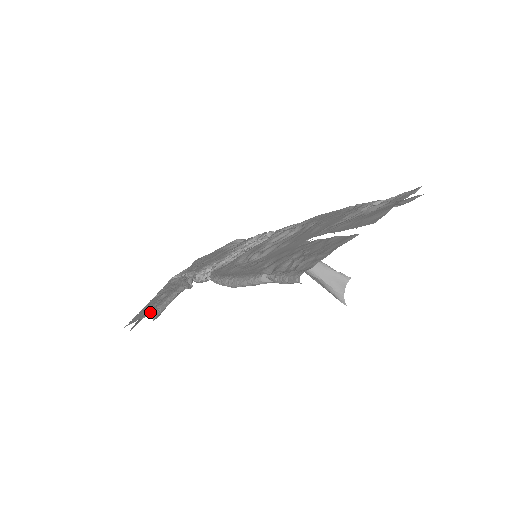
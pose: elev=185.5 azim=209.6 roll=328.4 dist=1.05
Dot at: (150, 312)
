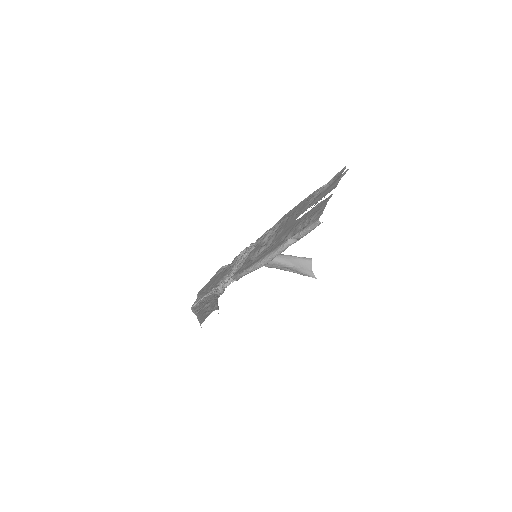
Dot at: (213, 309)
